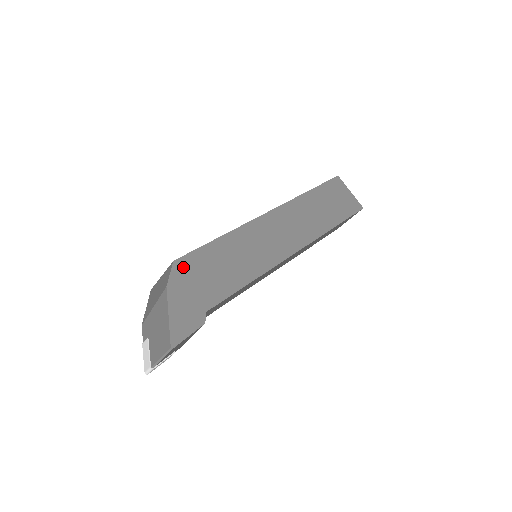
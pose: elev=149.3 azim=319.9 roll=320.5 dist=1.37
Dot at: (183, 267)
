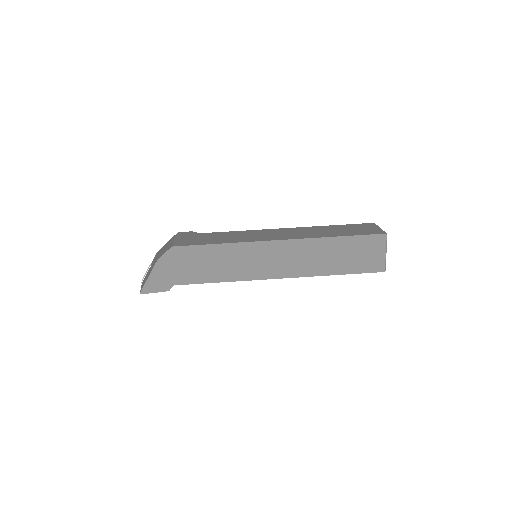
Dot at: (176, 253)
